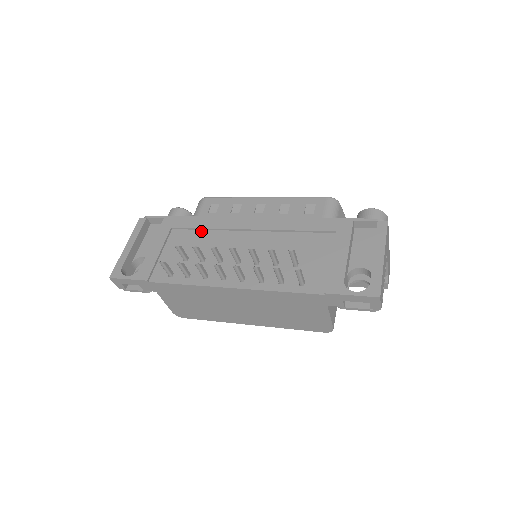
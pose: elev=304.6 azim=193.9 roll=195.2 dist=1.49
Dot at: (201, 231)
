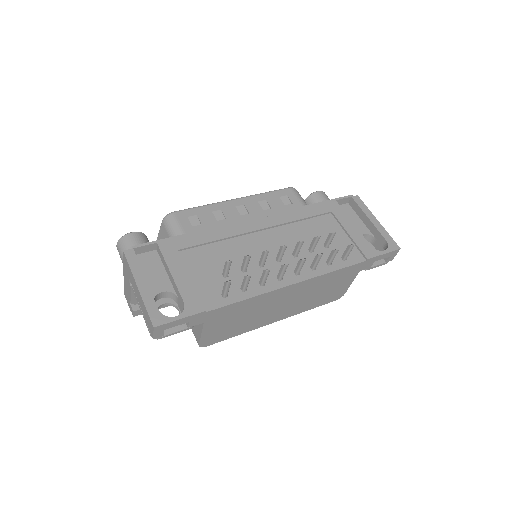
Dot at: (214, 244)
